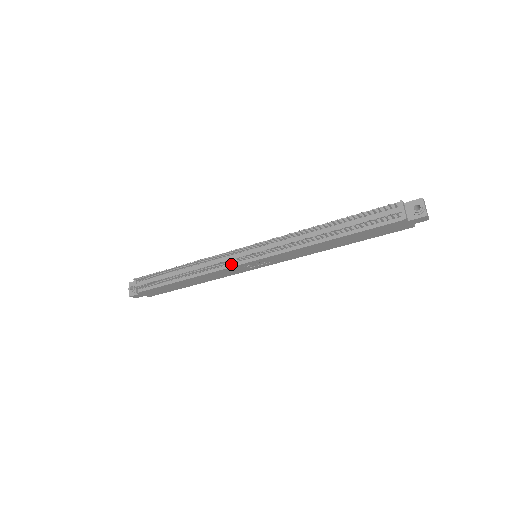
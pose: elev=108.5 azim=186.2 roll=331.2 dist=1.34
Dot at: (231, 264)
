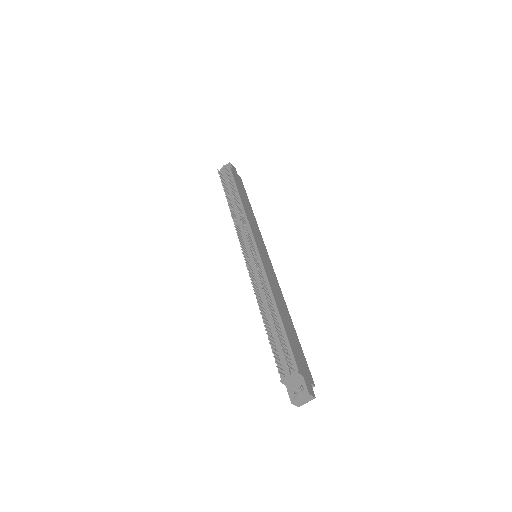
Dot at: (241, 238)
